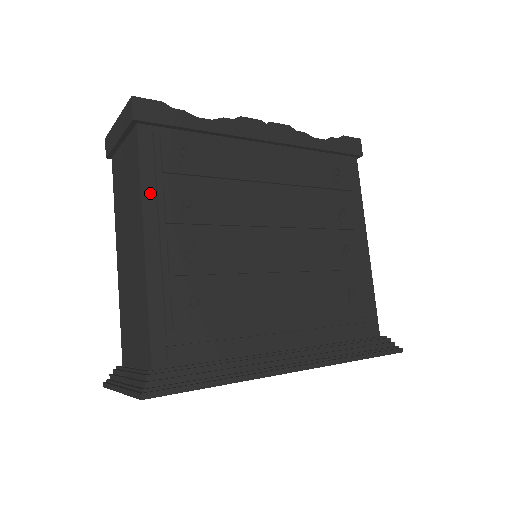
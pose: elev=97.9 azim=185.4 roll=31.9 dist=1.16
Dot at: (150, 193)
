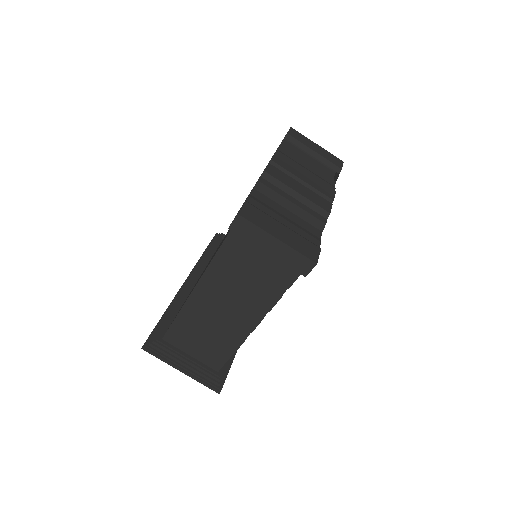
Dot at: occluded
